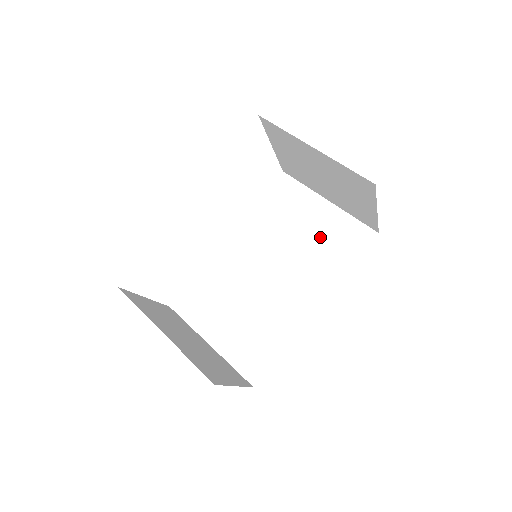
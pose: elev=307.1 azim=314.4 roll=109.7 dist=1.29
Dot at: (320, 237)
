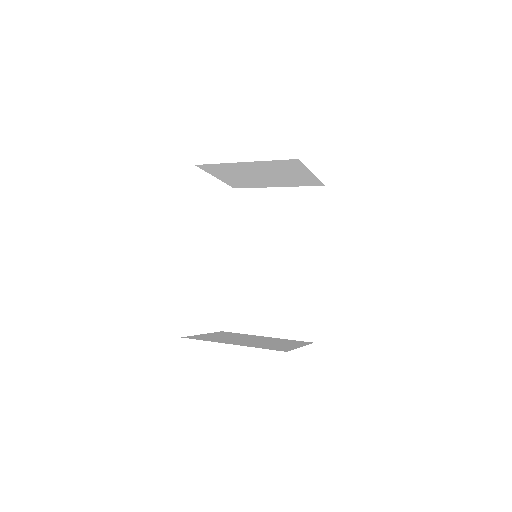
Dot at: (289, 215)
